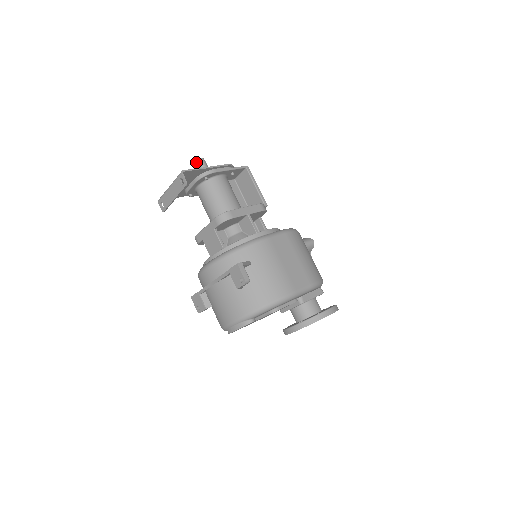
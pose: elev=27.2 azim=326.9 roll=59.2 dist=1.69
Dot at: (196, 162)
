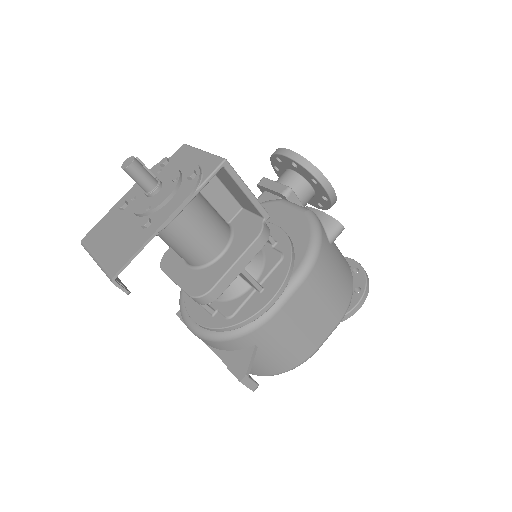
Dot at: occluded
